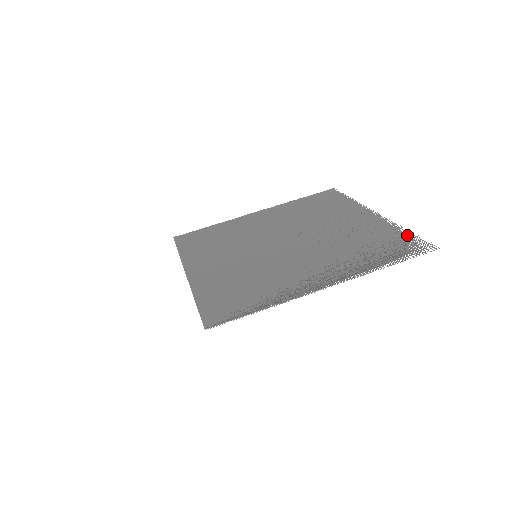
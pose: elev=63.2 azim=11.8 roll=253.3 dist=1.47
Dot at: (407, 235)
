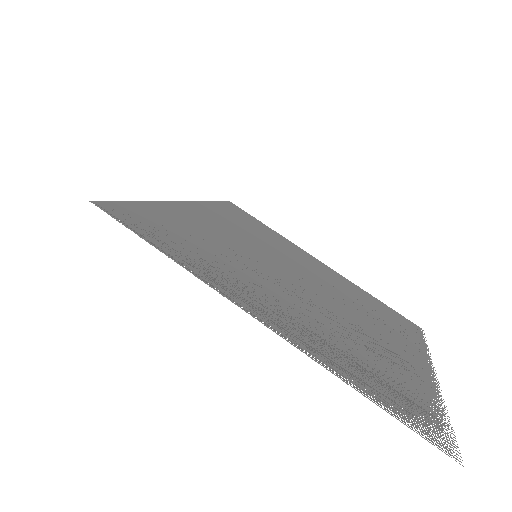
Dot at: (439, 413)
